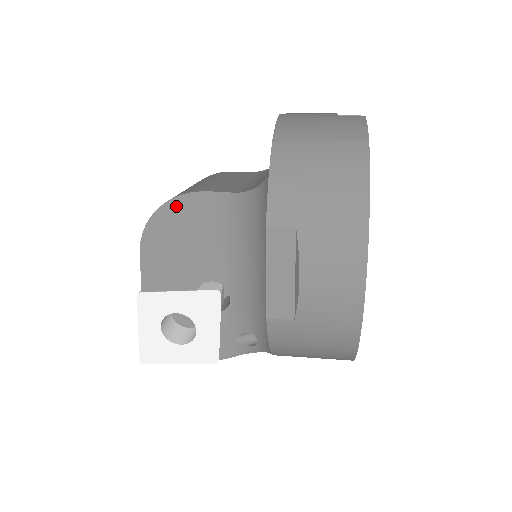
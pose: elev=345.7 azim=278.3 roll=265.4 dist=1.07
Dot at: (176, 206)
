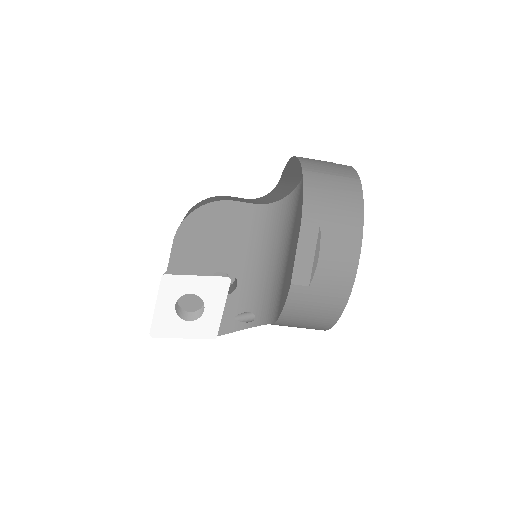
Dot at: (211, 209)
